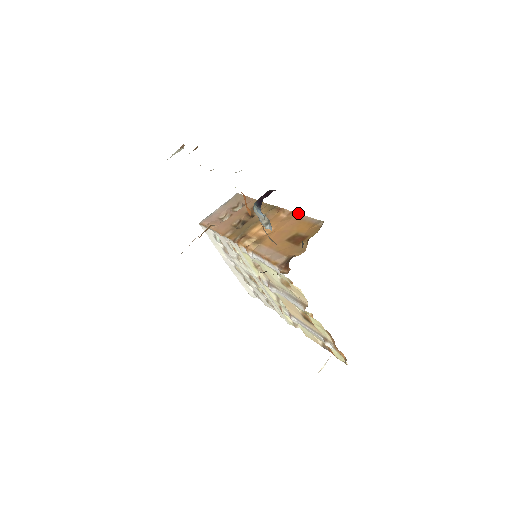
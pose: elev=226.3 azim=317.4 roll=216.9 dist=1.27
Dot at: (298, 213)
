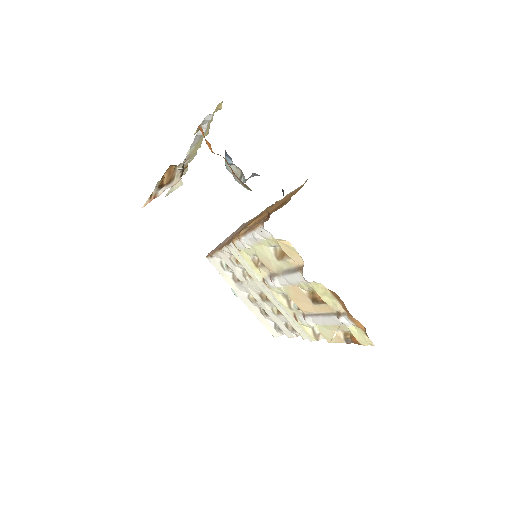
Dot at: occluded
